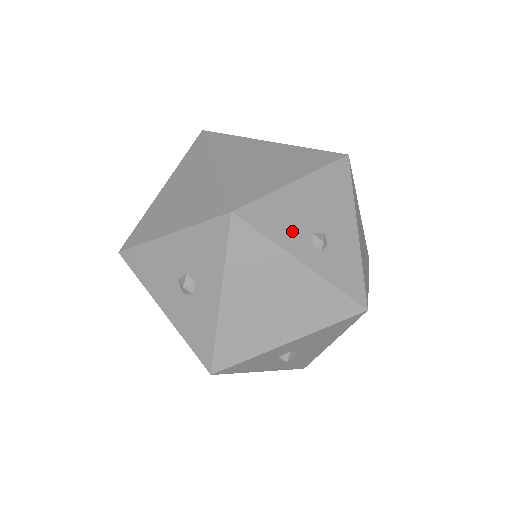
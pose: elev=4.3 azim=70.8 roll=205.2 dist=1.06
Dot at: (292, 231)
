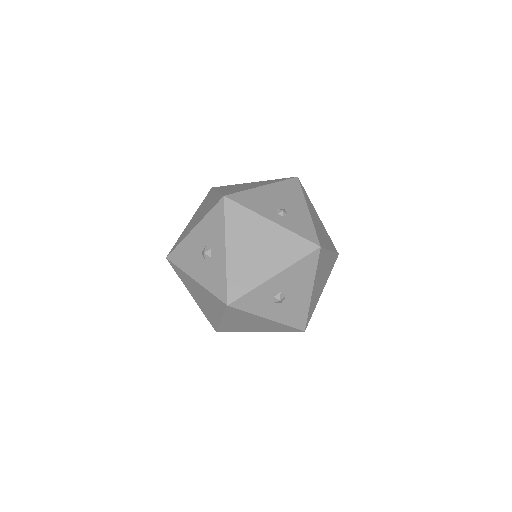
Dot at: (263, 206)
